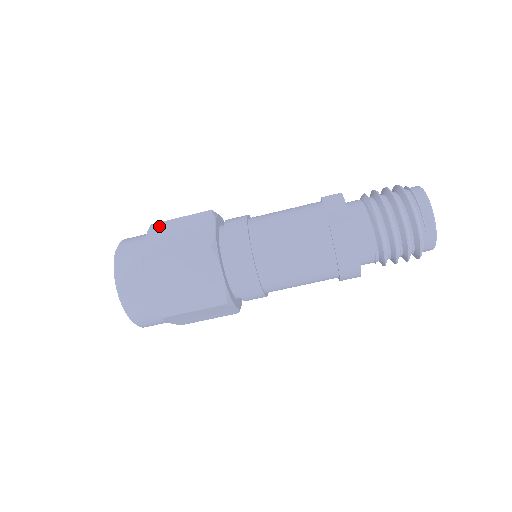
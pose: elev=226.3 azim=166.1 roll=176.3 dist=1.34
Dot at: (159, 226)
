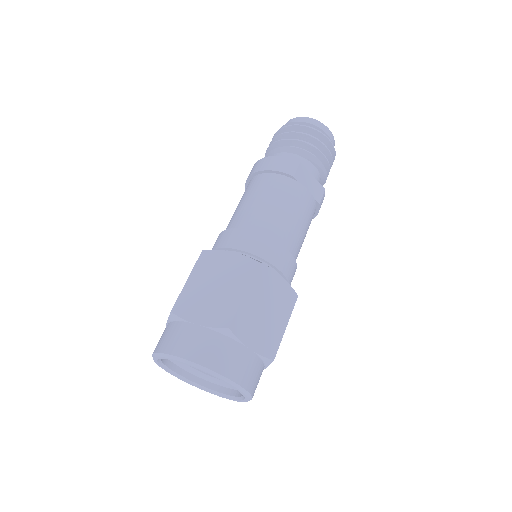
Dot at: (240, 322)
